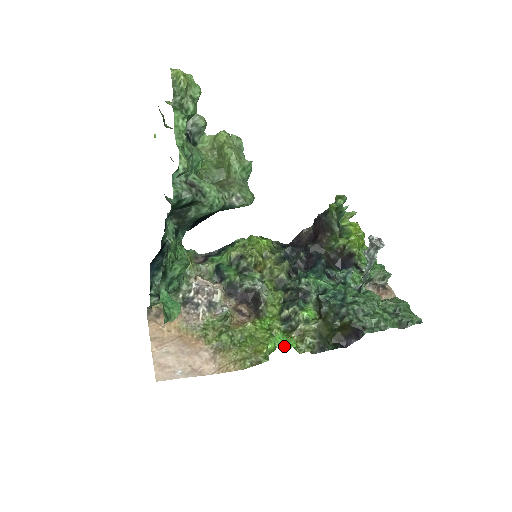
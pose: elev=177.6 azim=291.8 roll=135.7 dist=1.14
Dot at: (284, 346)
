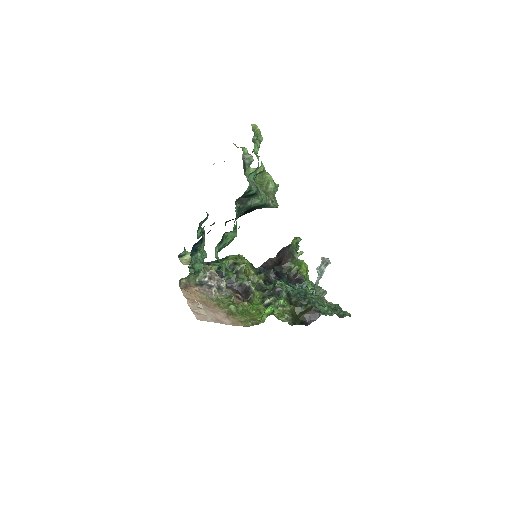
Dot at: (276, 311)
